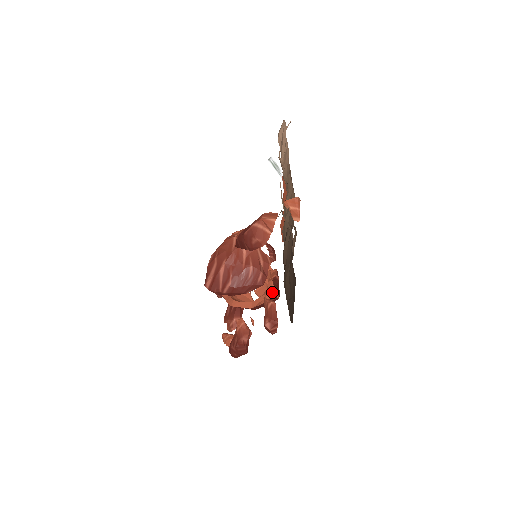
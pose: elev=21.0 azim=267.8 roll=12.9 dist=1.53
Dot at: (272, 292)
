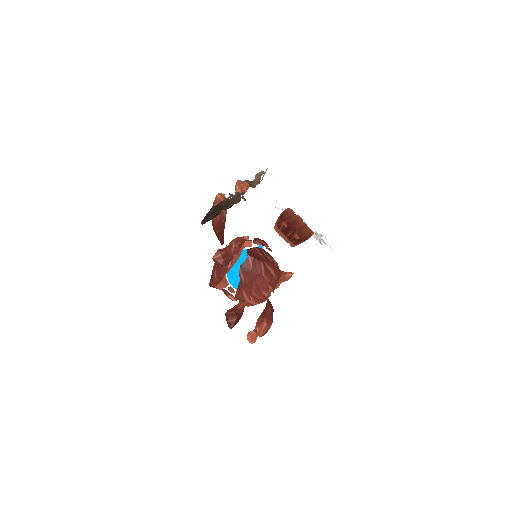
Dot at: (247, 257)
